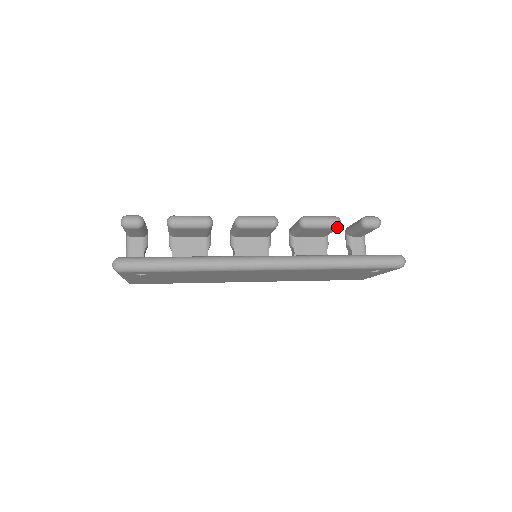
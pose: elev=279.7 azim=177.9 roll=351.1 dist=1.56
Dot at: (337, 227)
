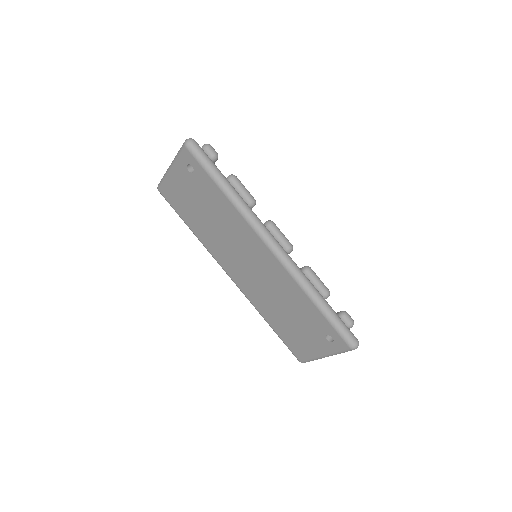
Dot at: (324, 296)
